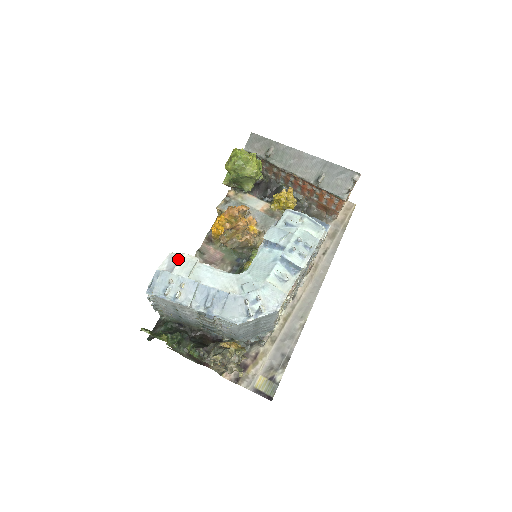
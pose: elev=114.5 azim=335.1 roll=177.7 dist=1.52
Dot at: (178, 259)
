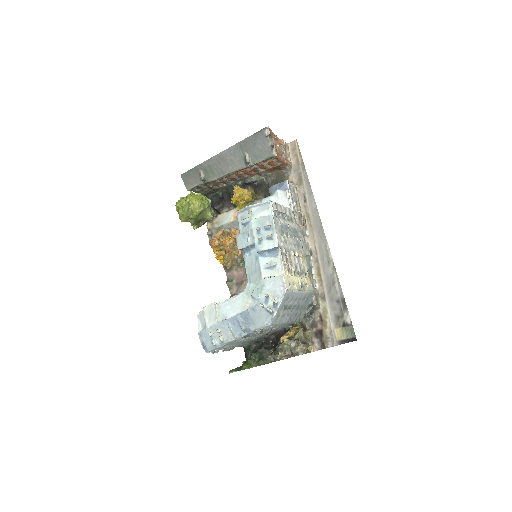
Dot at: (204, 314)
